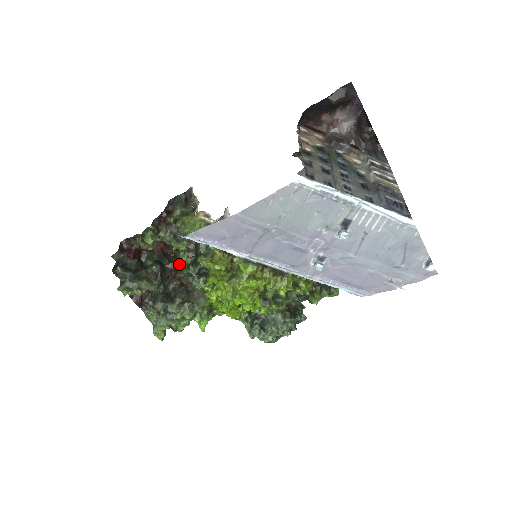
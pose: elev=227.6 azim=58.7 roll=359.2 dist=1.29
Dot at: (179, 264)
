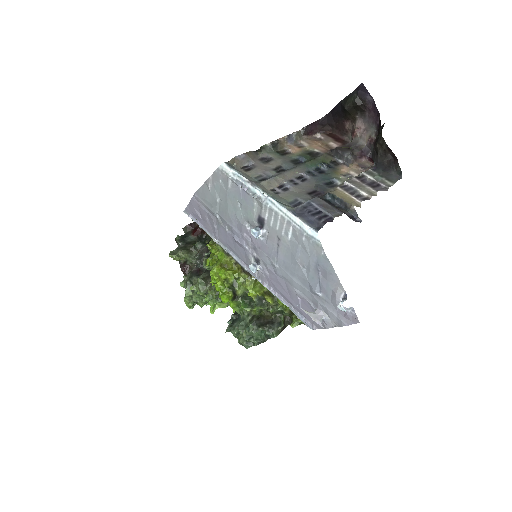
Dot at: occluded
